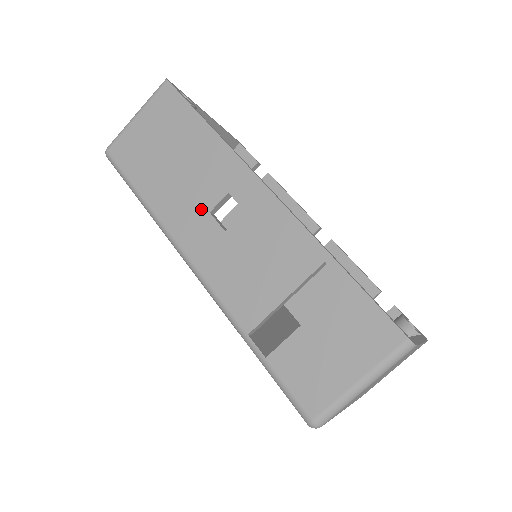
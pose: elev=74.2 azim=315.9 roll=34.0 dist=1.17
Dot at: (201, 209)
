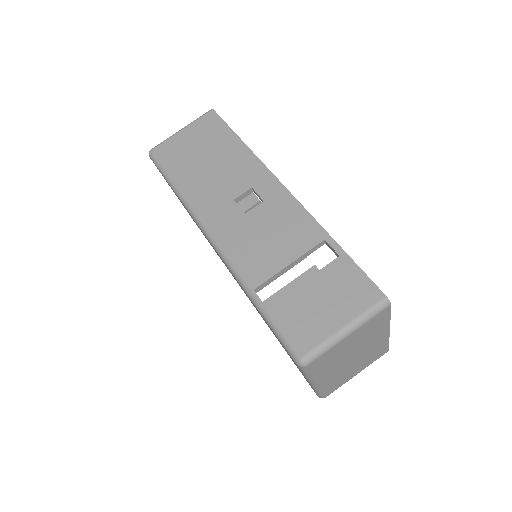
Dot at: (227, 197)
